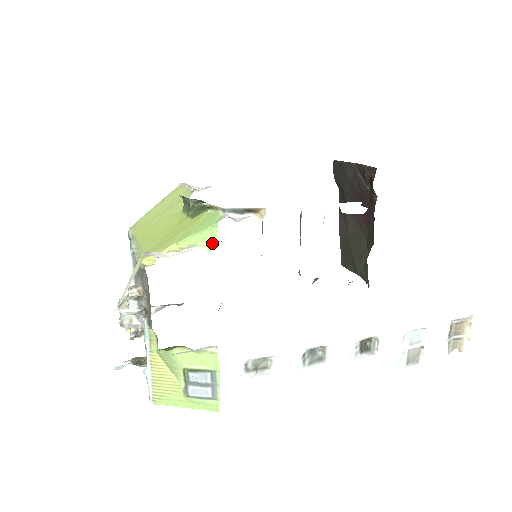
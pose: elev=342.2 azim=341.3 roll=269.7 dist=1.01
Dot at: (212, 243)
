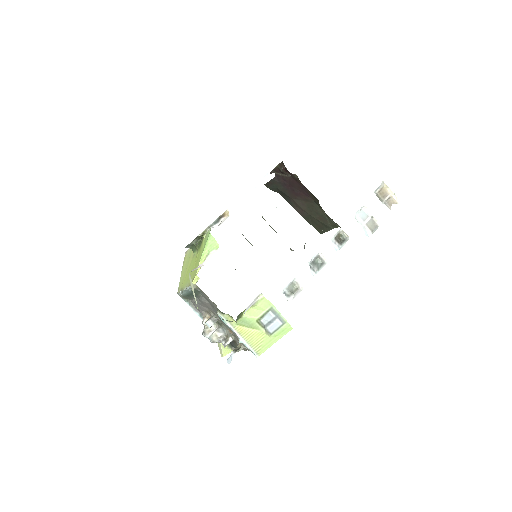
Dot at: (216, 245)
